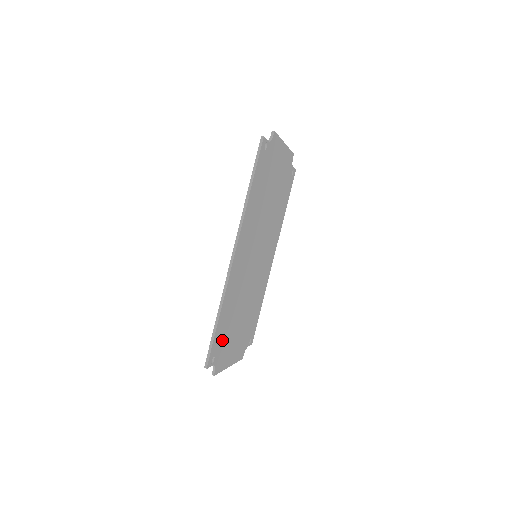
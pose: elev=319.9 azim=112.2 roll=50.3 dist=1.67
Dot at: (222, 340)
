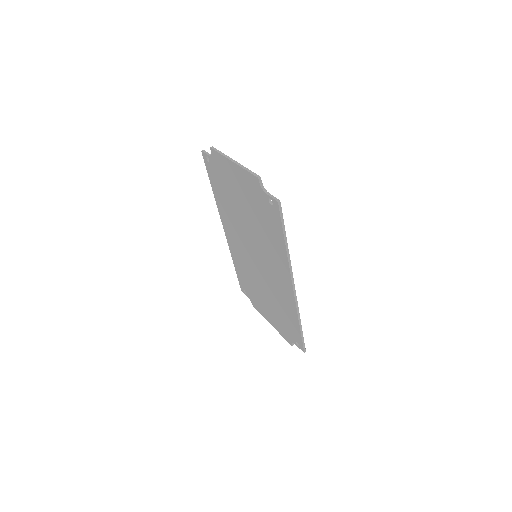
Dot at: occluded
